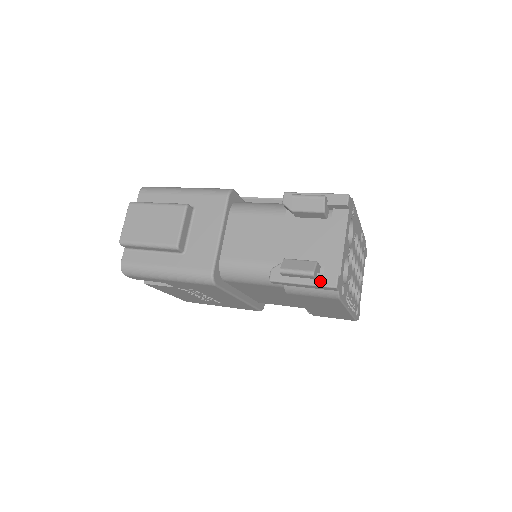
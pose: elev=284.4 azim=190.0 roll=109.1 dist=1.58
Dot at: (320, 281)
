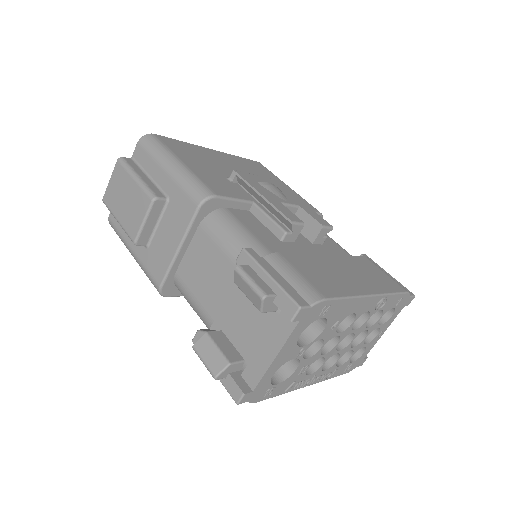
Dot at: (227, 384)
